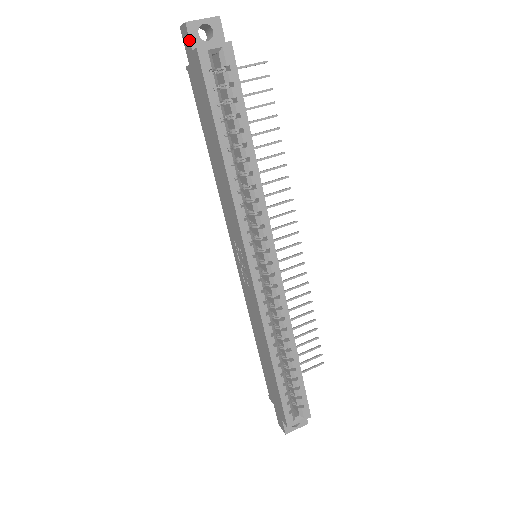
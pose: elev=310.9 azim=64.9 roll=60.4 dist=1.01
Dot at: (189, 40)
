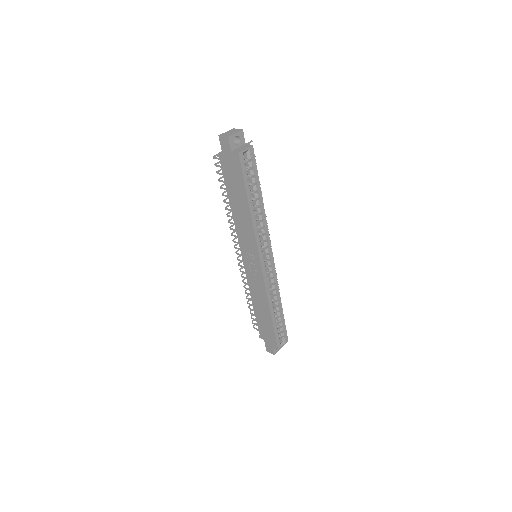
Dot at: (230, 146)
